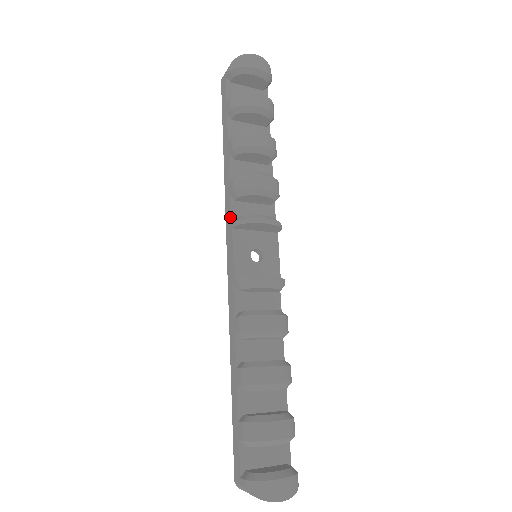
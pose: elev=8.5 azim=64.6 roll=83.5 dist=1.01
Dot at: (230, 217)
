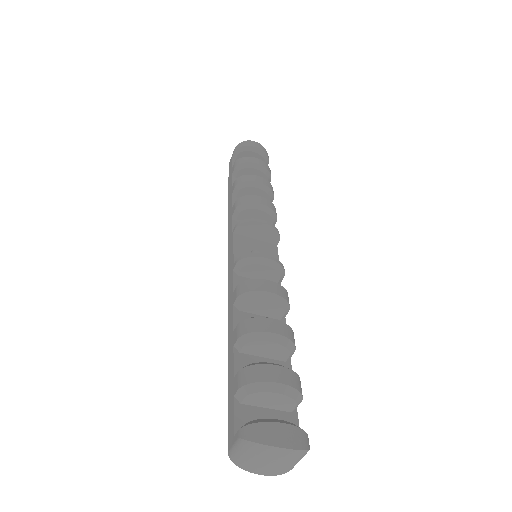
Dot at: (232, 228)
